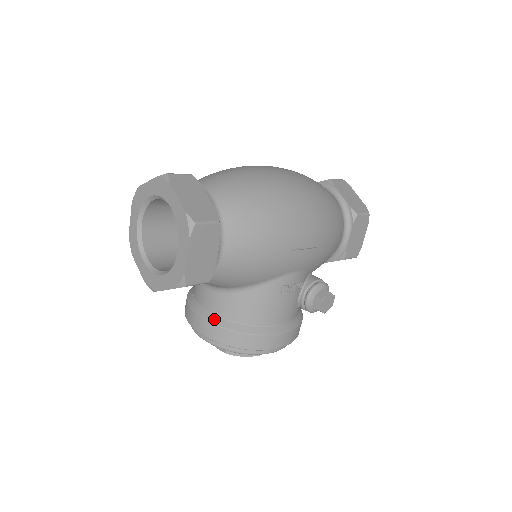
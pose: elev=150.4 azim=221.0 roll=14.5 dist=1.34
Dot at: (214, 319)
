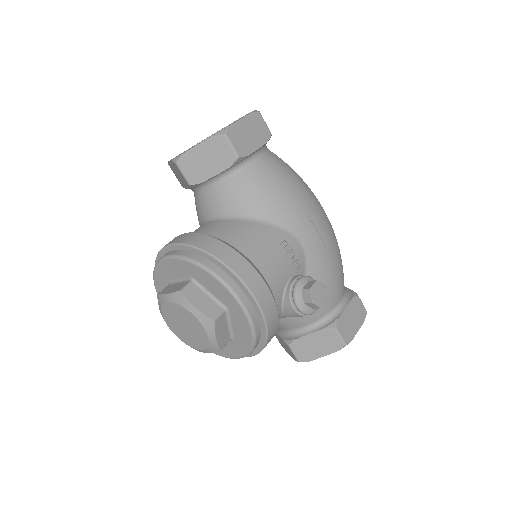
Dot at: occluded
